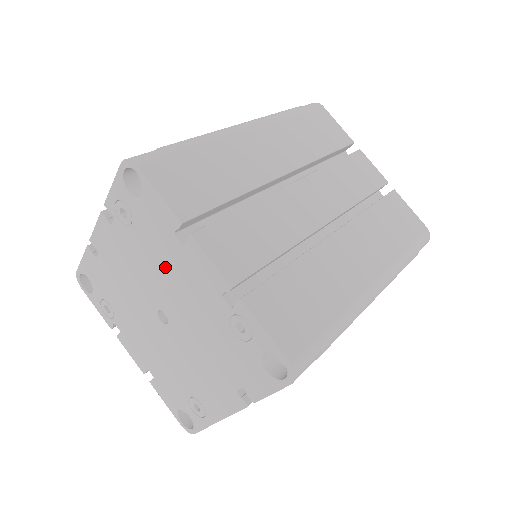
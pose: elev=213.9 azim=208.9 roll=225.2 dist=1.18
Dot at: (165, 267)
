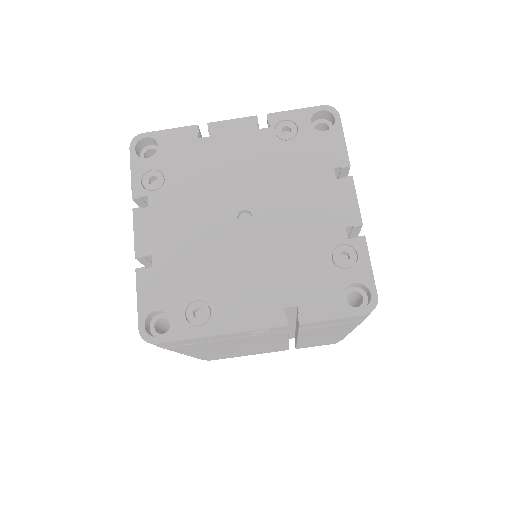
Dot at: (296, 183)
